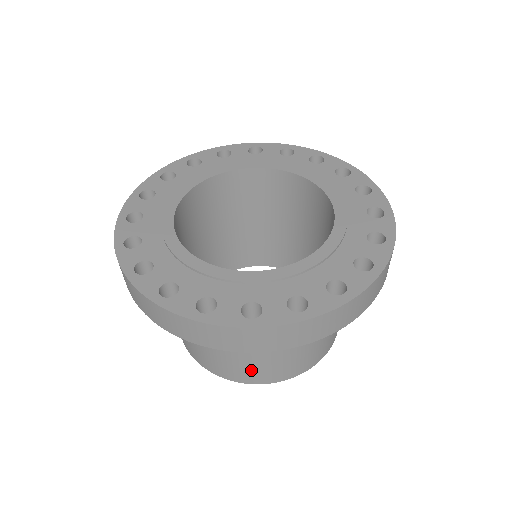
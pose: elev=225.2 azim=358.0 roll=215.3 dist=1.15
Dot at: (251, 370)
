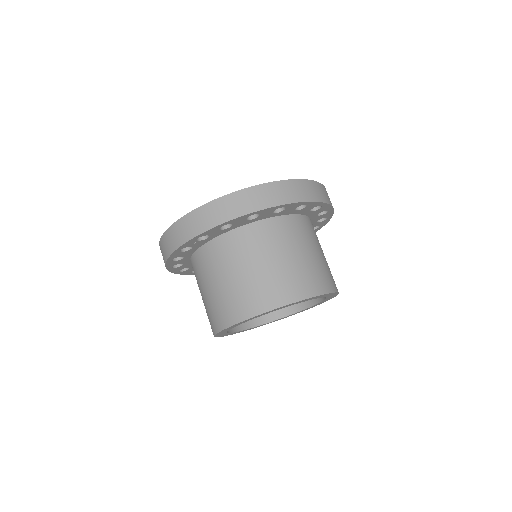
Dot at: (292, 281)
